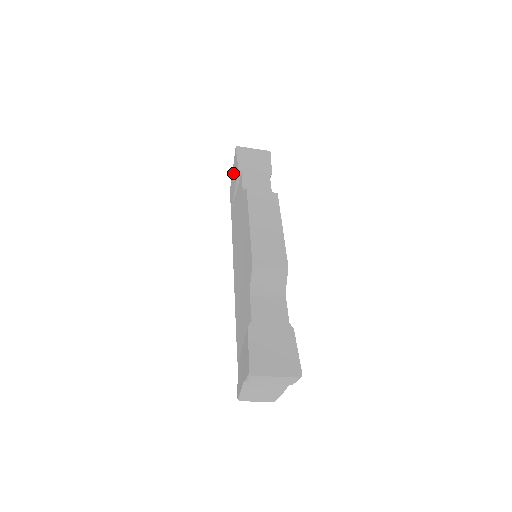
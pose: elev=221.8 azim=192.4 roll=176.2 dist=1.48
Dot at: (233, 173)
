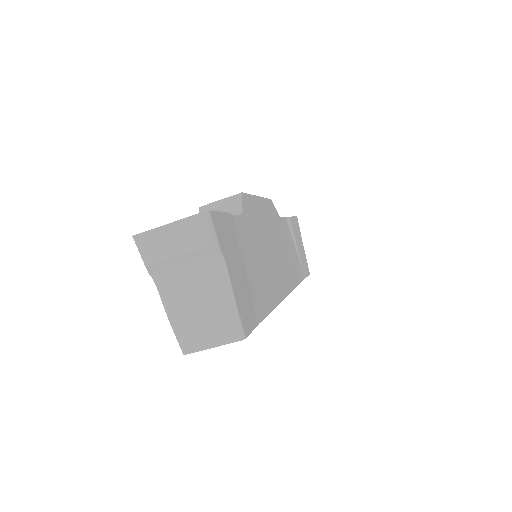
Dot at: occluded
